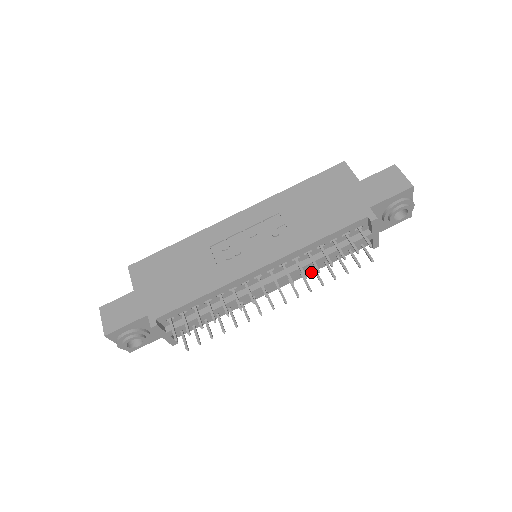
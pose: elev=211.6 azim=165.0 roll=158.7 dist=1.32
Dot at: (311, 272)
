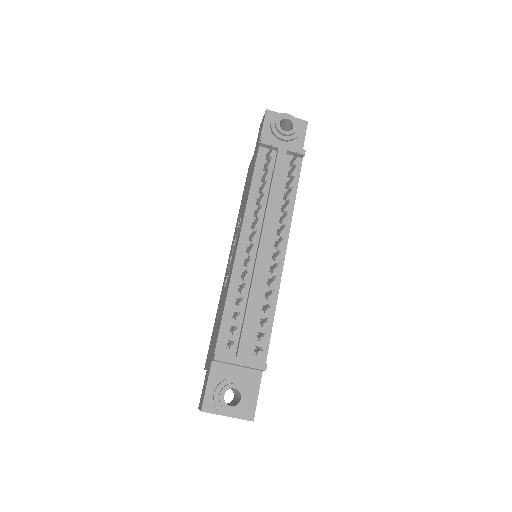
Dot at: (292, 214)
